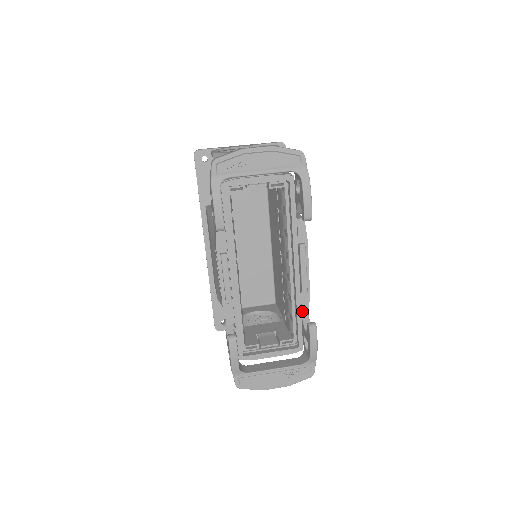
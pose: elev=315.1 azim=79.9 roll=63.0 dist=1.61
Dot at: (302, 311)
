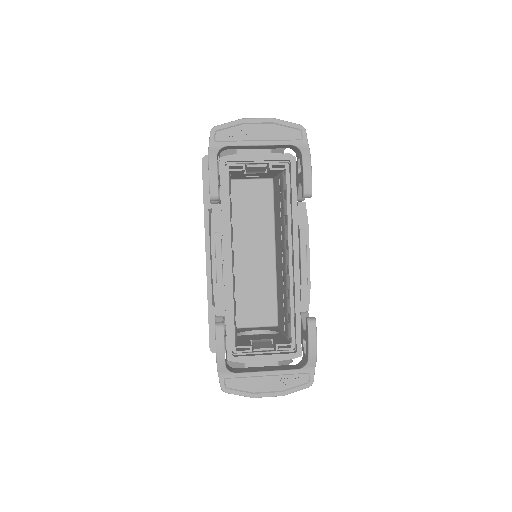
Dot at: (301, 308)
